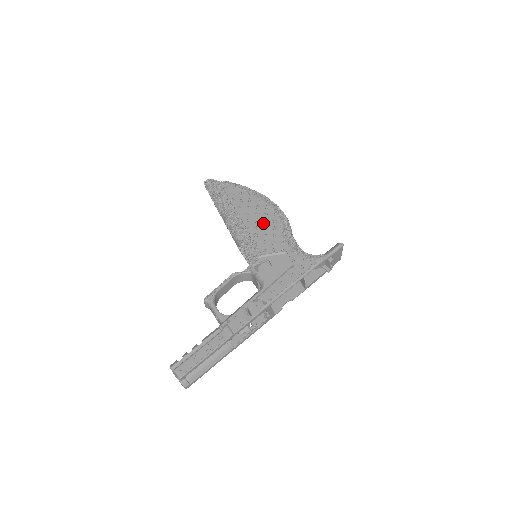
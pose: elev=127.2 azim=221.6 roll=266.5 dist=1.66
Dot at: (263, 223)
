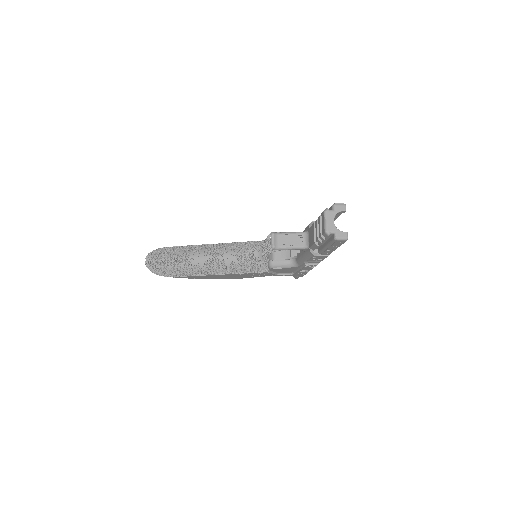
Dot at: occluded
